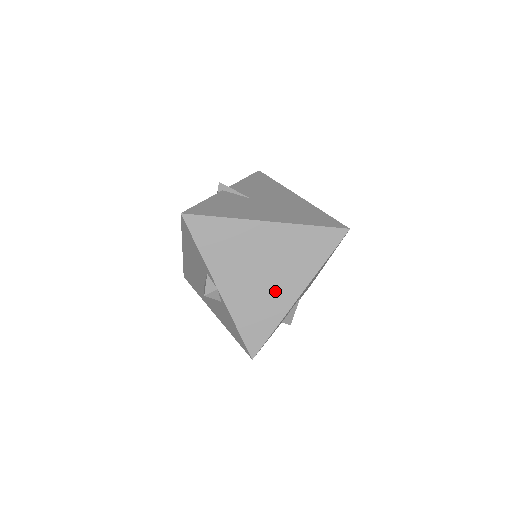
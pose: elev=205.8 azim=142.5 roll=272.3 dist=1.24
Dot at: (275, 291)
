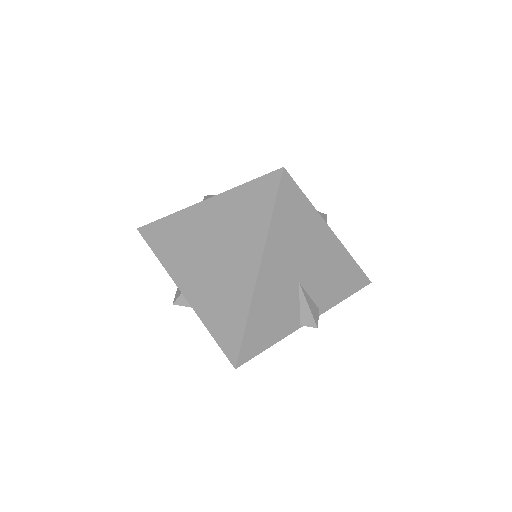
Dot at: (232, 275)
